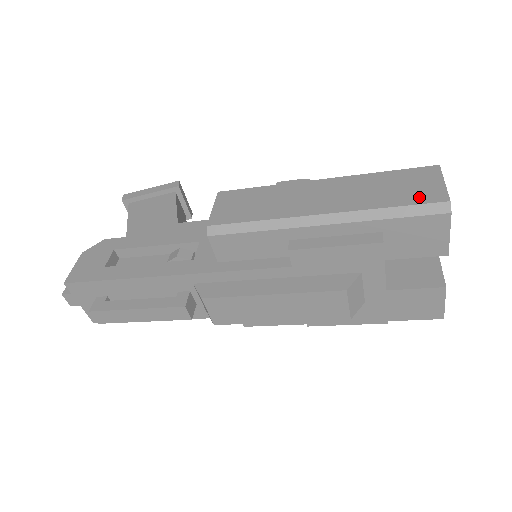
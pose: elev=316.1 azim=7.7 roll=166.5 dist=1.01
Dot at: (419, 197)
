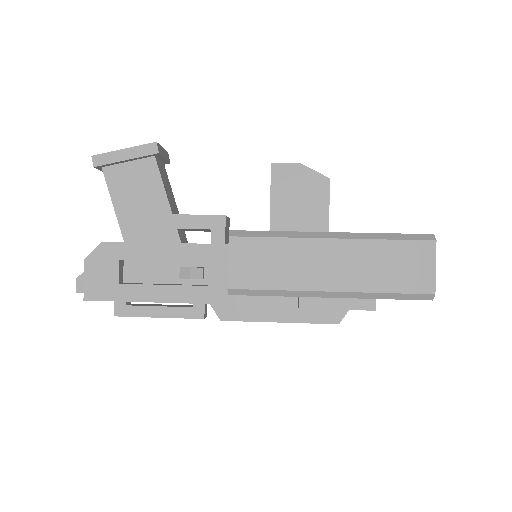
Dot at: (413, 285)
